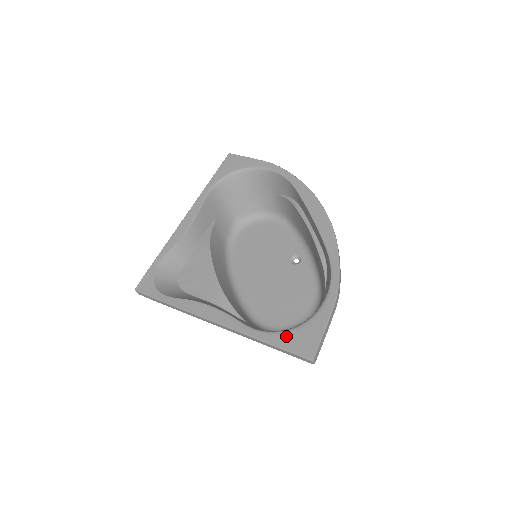
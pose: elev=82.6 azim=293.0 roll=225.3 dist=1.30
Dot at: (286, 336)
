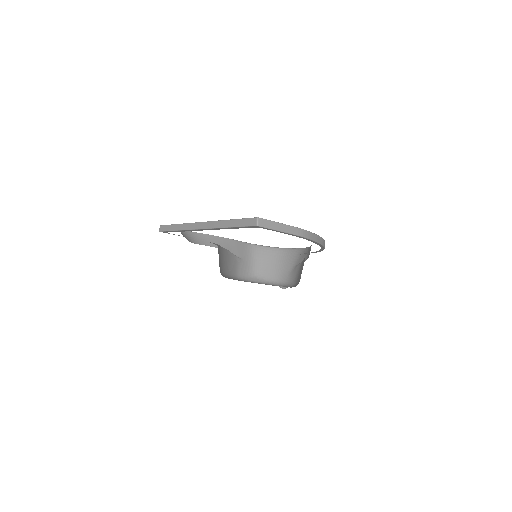
Dot at: occluded
